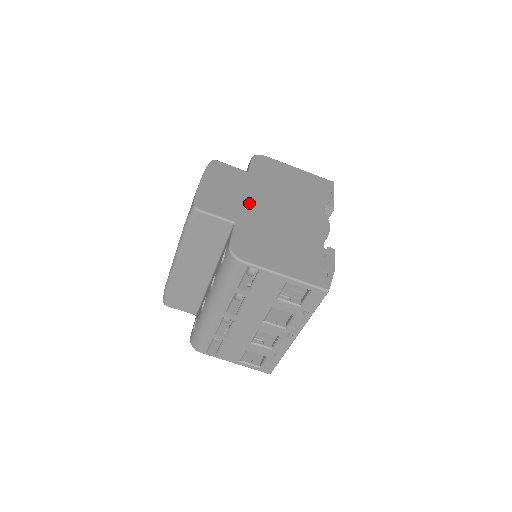
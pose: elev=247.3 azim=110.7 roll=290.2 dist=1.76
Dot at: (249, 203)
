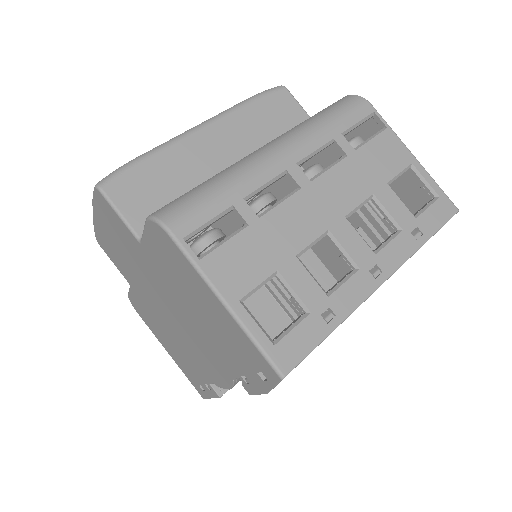
Dot at: occluded
